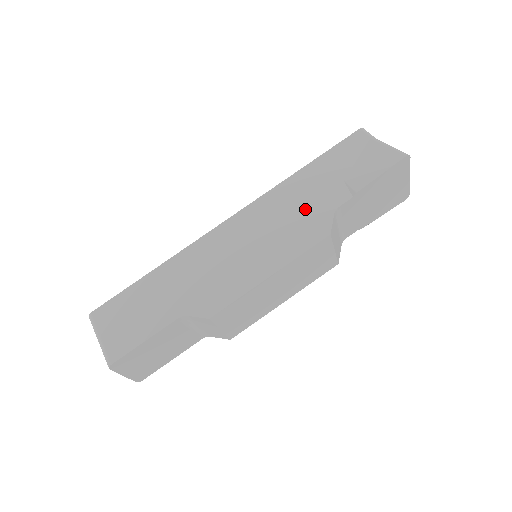
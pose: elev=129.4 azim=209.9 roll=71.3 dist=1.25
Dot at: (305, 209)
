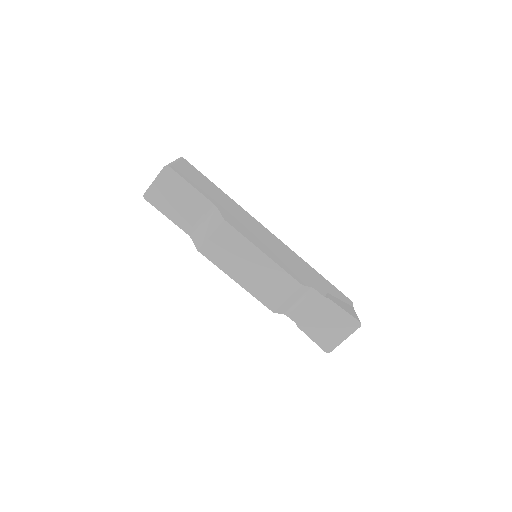
Dot at: (303, 272)
